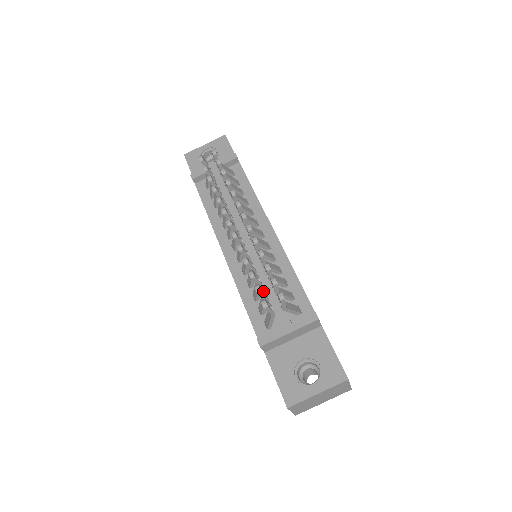
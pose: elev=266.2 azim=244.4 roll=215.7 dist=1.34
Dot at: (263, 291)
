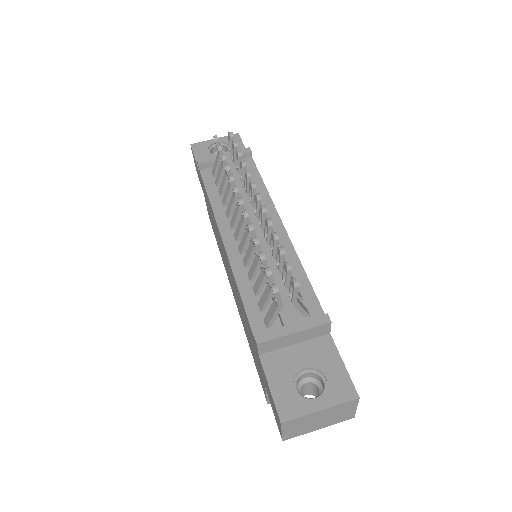
Dot at: occluded
